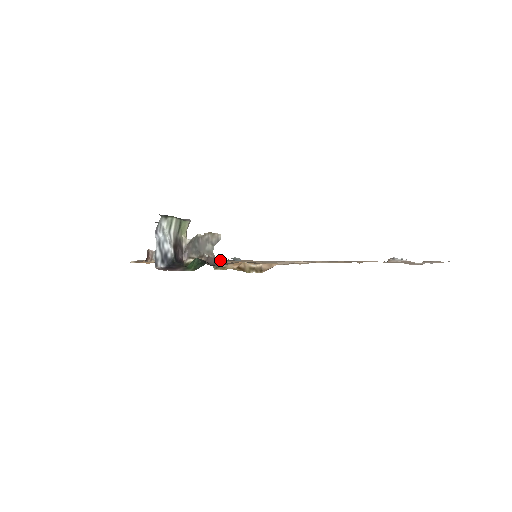
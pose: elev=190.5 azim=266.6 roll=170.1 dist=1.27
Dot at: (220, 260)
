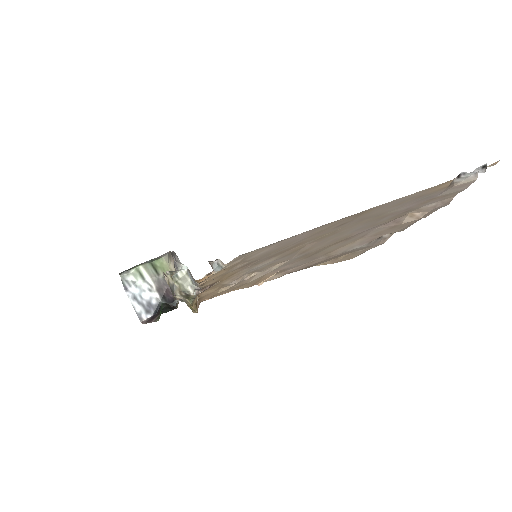
Dot at: occluded
